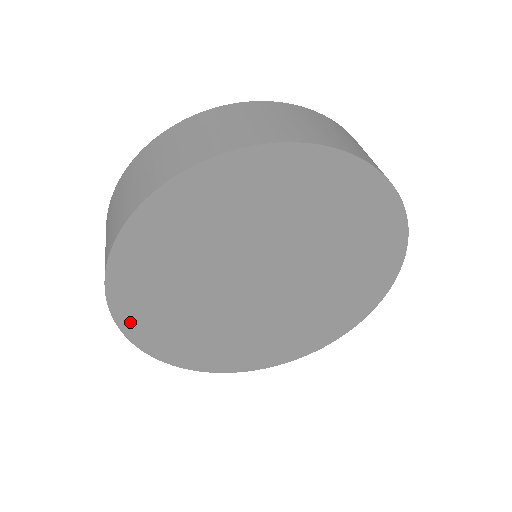
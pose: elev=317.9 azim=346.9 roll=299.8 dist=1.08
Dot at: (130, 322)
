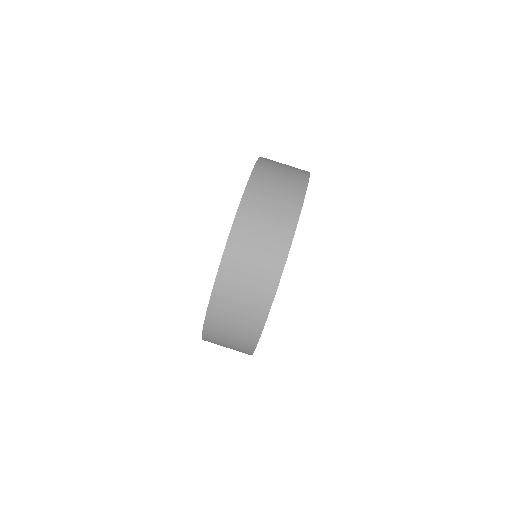
Dot at: occluded
